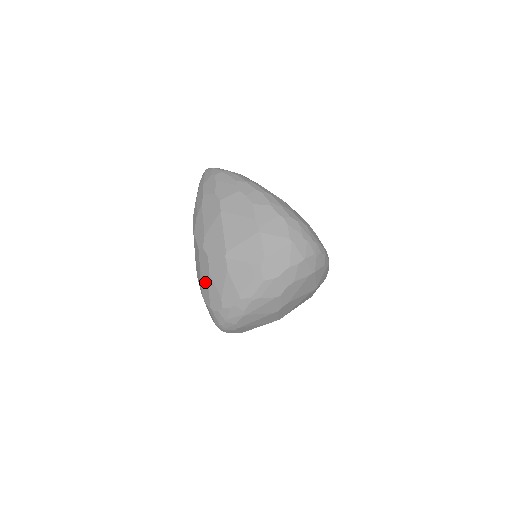
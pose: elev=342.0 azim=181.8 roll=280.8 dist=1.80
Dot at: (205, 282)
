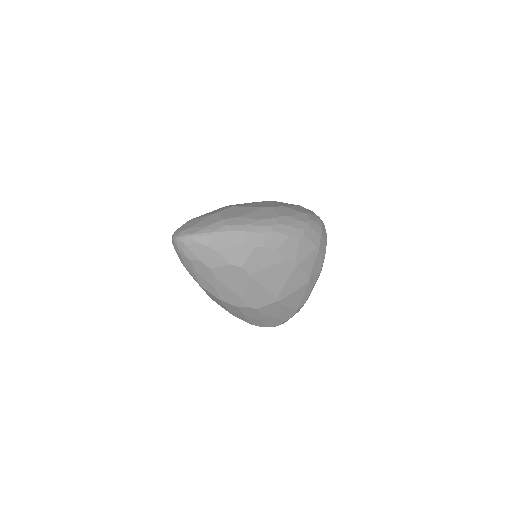
Dot at: (256, 320)
